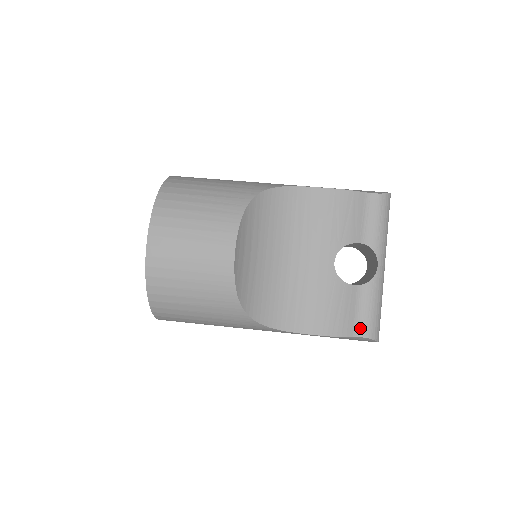
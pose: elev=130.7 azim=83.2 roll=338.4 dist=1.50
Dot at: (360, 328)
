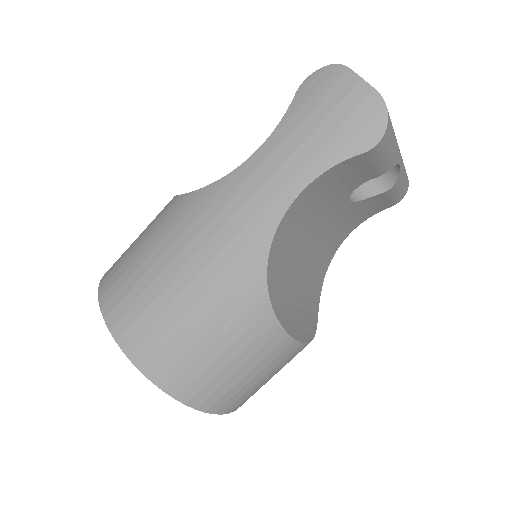
Dot at: (398, 200)
